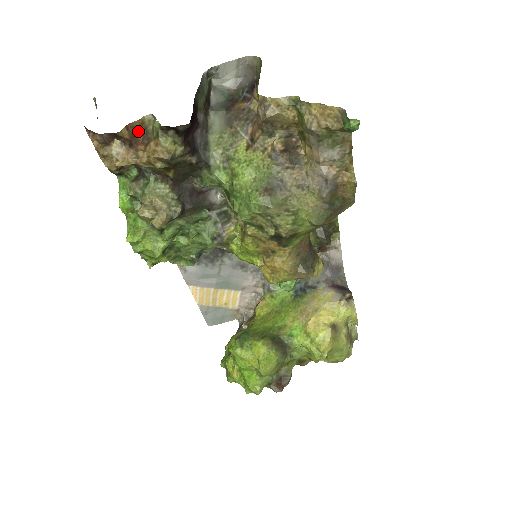
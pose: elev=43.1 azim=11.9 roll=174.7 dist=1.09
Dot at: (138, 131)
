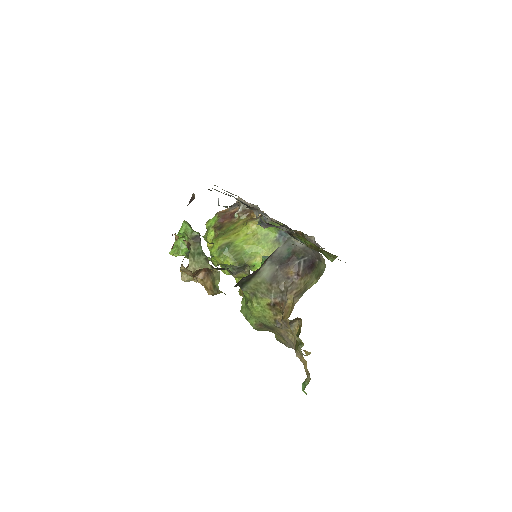
Dot at: (206, 268)
